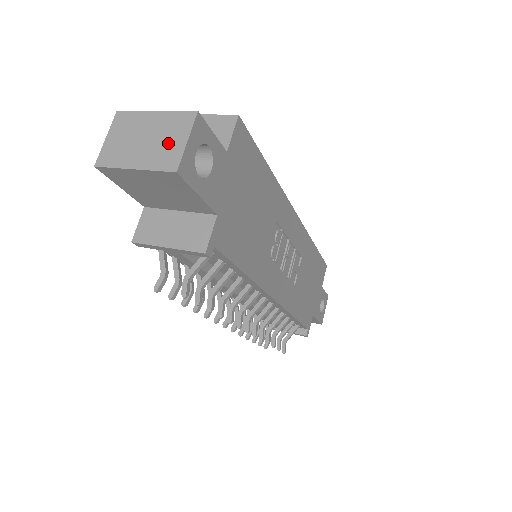
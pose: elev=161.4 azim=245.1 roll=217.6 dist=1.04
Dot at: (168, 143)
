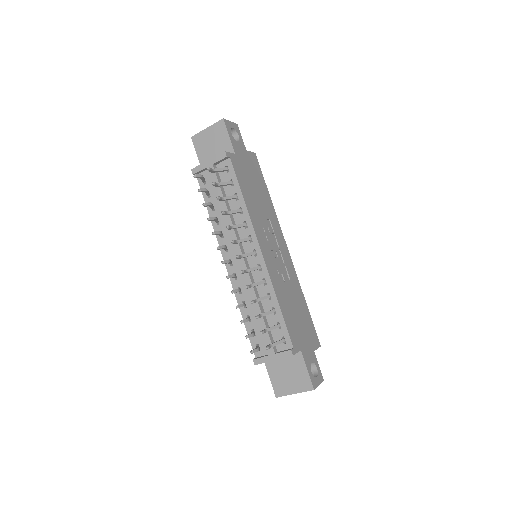
Dot at: occluded
